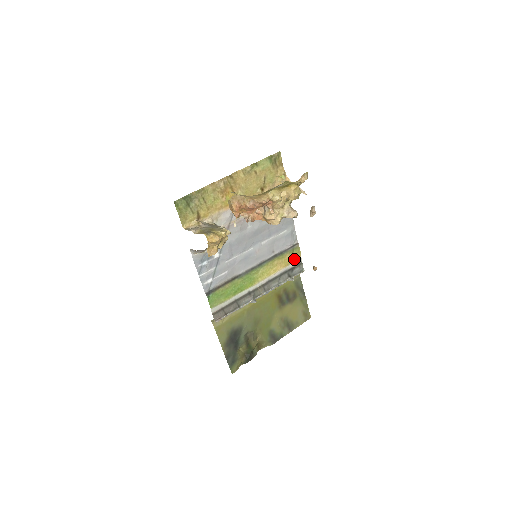
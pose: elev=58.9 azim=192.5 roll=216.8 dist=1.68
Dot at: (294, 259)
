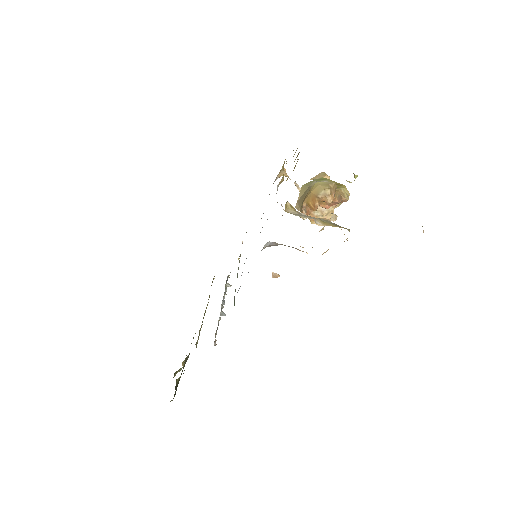
Dot at: occluded
